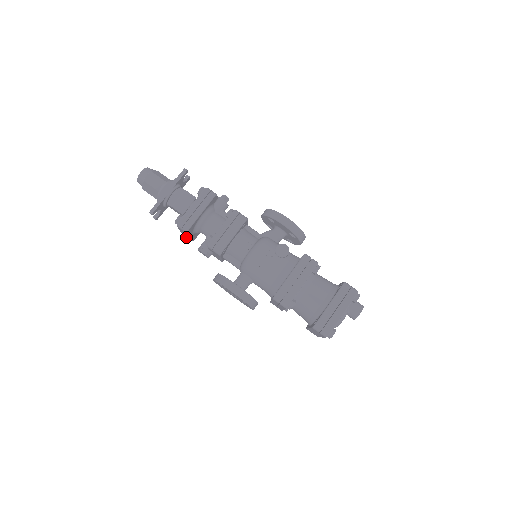
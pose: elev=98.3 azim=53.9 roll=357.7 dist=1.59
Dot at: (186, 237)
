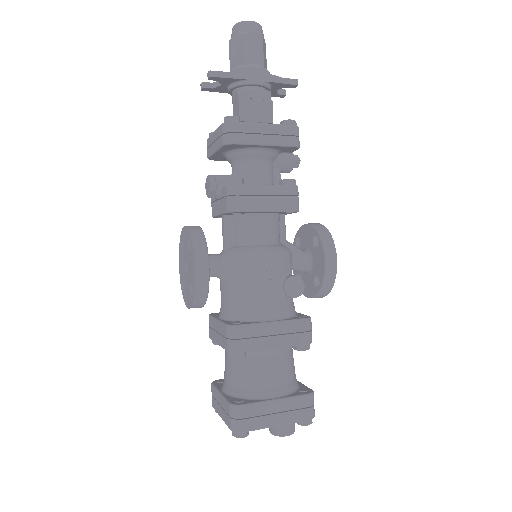
Dot at: (208, 146)
